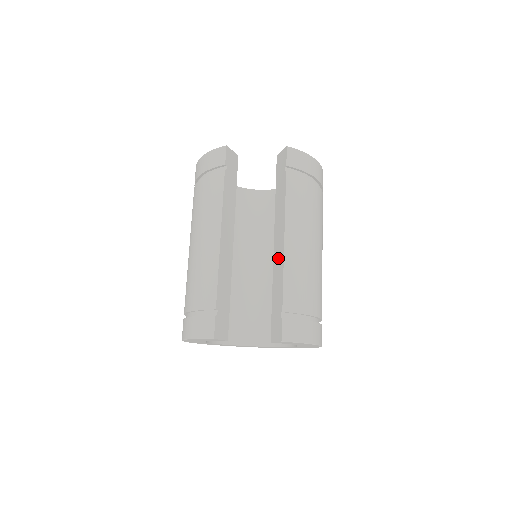
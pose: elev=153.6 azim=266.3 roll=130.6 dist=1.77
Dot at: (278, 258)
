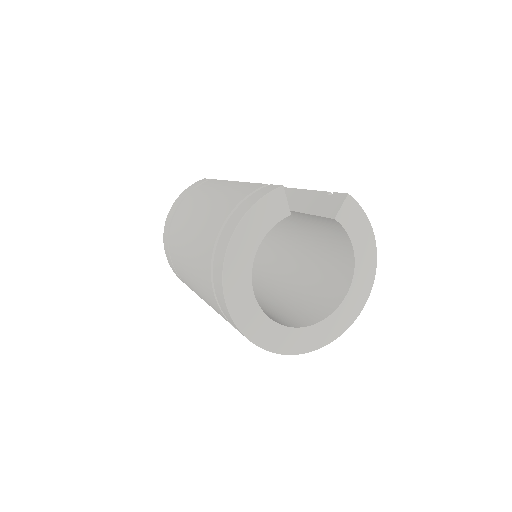
Dot at: (293, 199)
